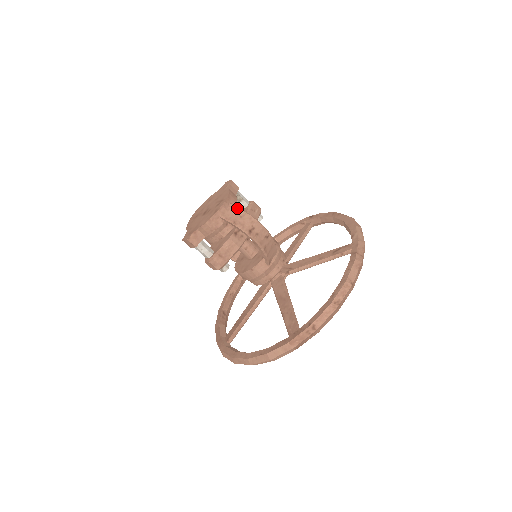
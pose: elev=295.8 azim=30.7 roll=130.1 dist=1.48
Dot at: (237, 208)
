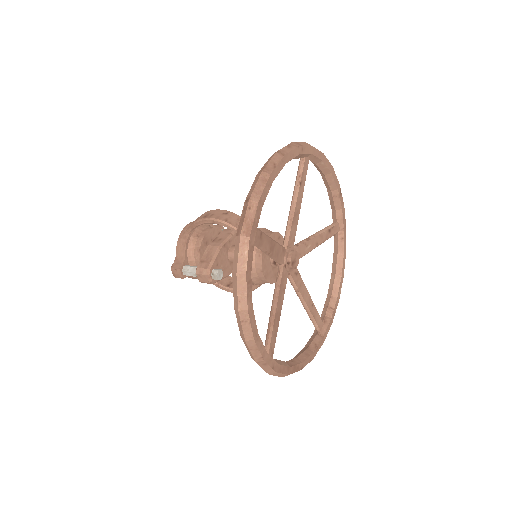
Dot at: occluded
